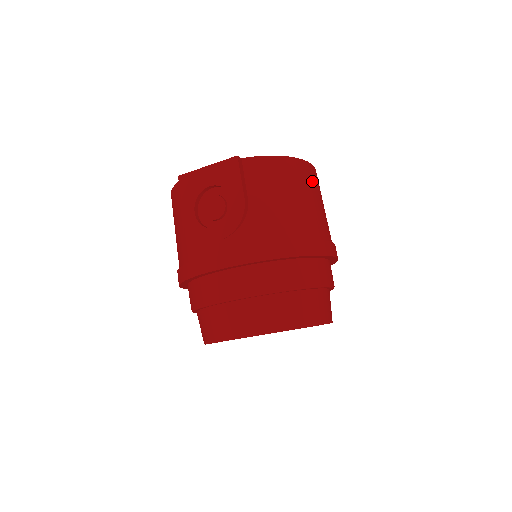
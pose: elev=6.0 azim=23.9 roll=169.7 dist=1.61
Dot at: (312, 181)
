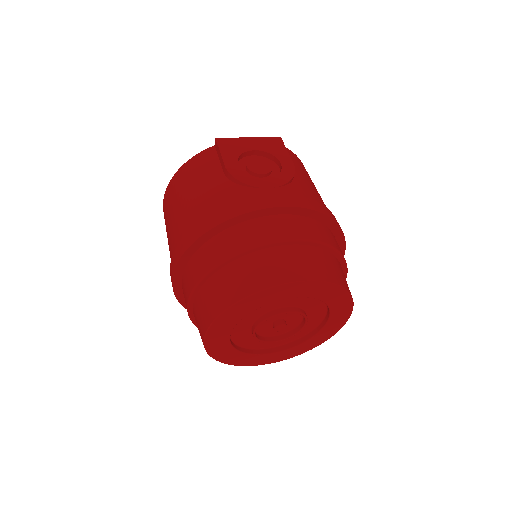
Dot at: occluded
